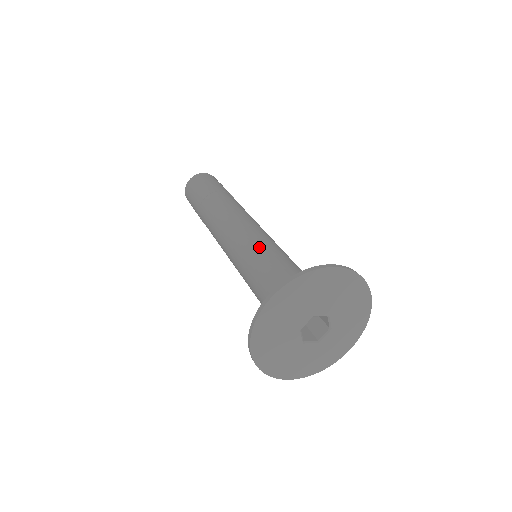
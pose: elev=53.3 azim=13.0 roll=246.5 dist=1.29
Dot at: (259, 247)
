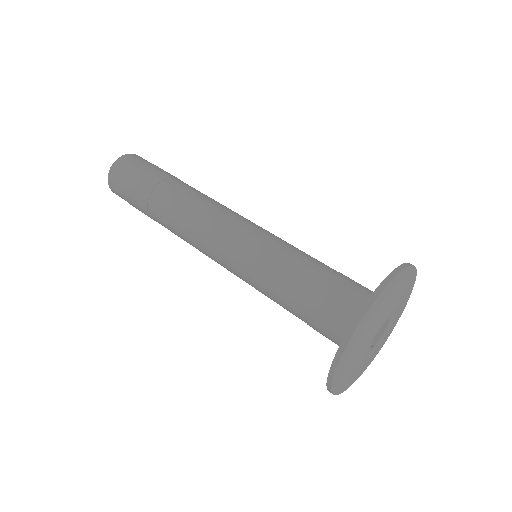
Dot at: (278, 245)
